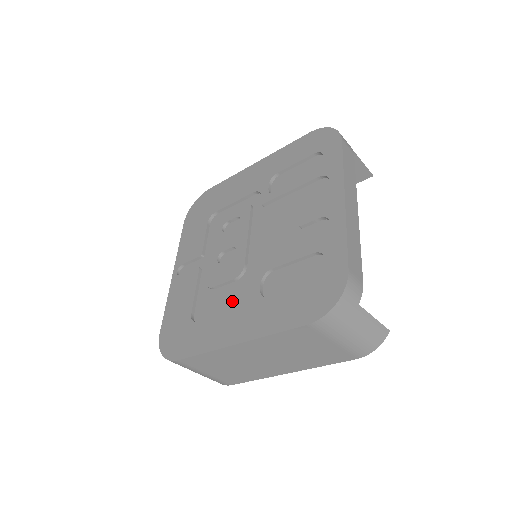
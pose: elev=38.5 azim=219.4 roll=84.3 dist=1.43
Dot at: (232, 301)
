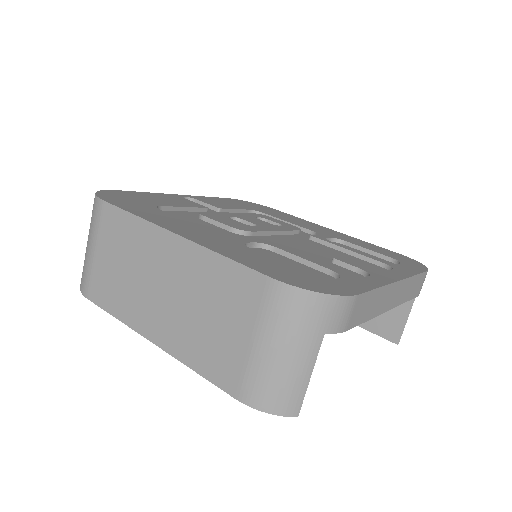
Dot at: (209, 230)
